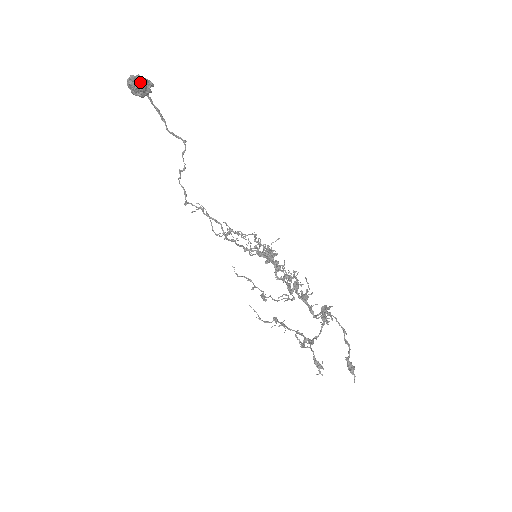
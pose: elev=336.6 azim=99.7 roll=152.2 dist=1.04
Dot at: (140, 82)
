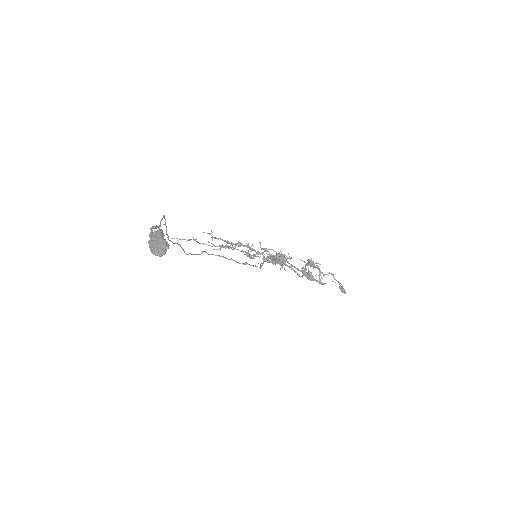
Dot at: (167, 248)
